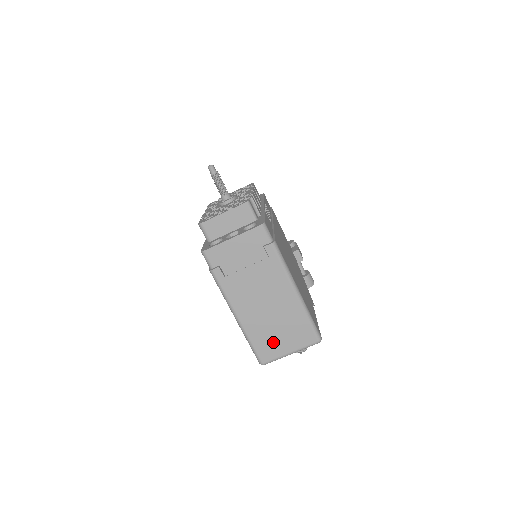
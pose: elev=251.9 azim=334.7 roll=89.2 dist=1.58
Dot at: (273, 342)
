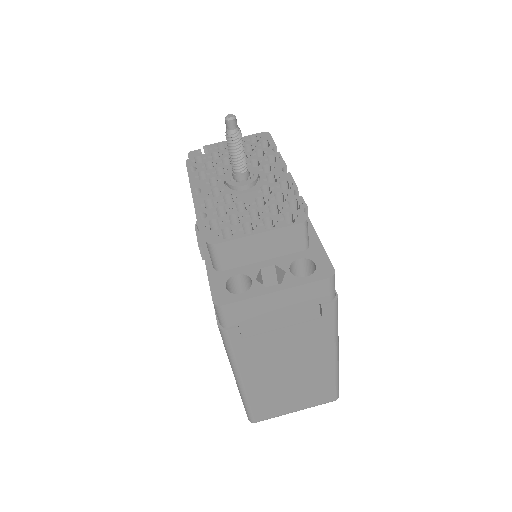
Dot at: (278, 403)
